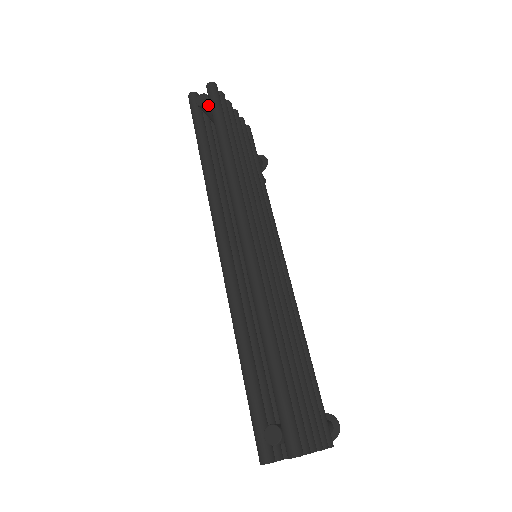
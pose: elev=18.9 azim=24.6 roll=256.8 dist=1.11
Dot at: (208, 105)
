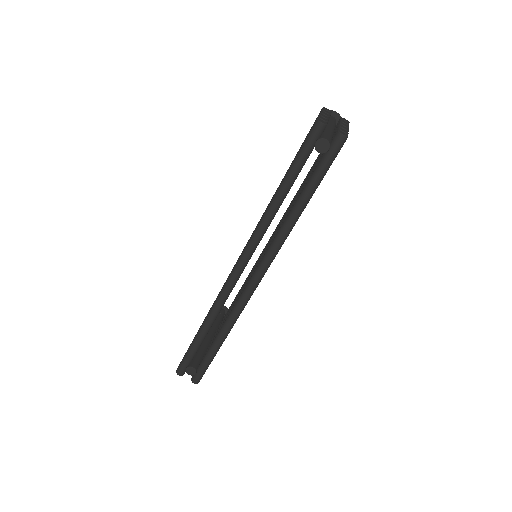
Dot at: (323, 152)
